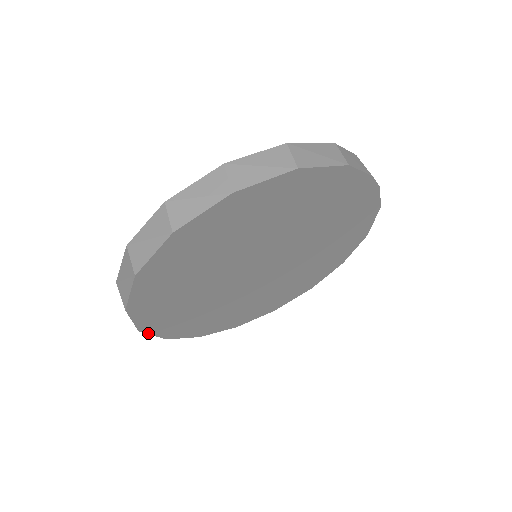
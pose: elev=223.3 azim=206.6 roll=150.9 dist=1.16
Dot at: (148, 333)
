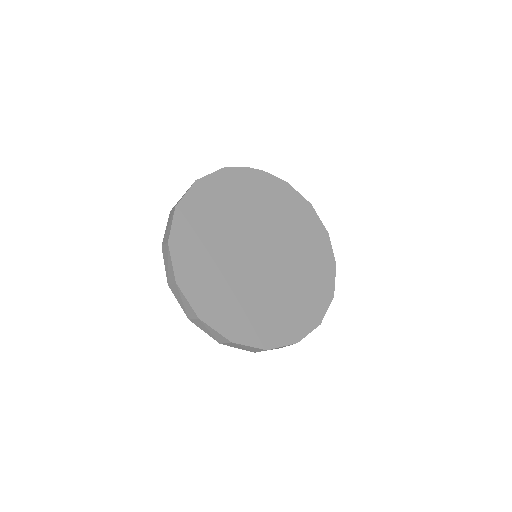
Dot at: (242, 344)
